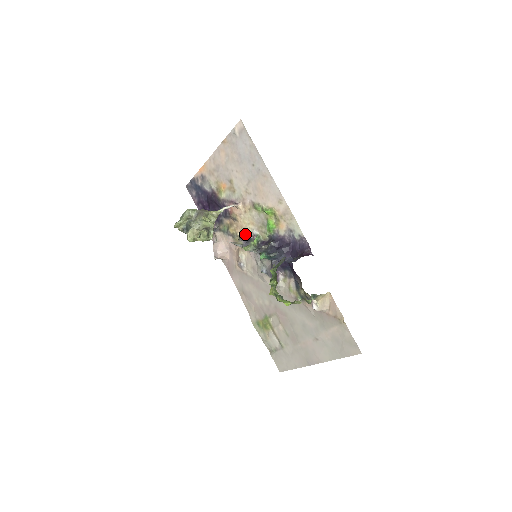
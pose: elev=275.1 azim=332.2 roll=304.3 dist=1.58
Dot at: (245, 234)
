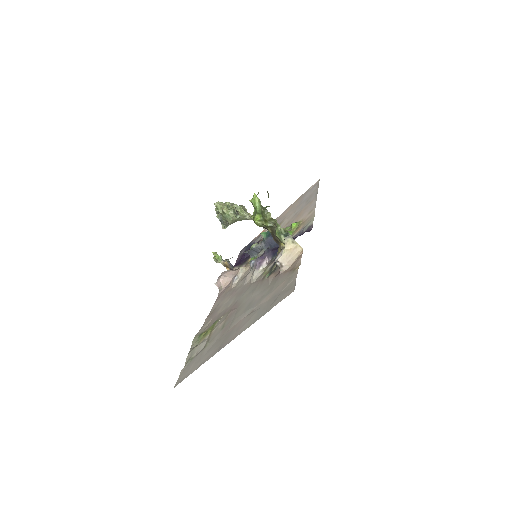
Dot at: occluded
